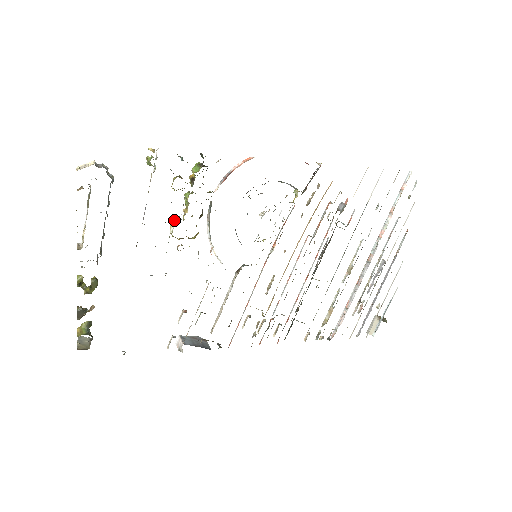
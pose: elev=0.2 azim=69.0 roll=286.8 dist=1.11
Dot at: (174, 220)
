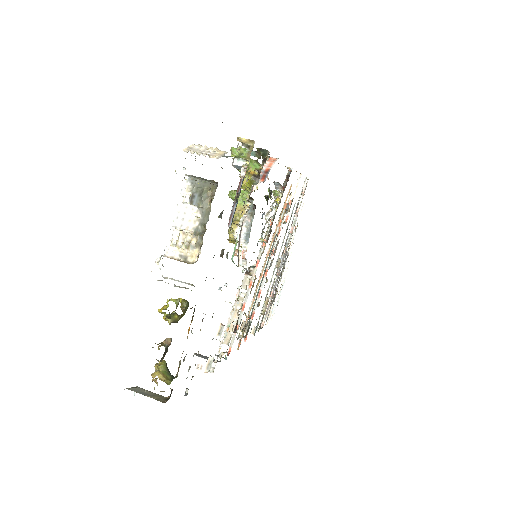
Dot at: (241, 221)
